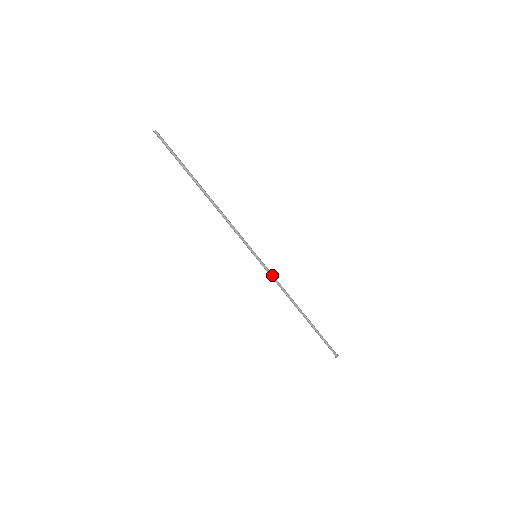
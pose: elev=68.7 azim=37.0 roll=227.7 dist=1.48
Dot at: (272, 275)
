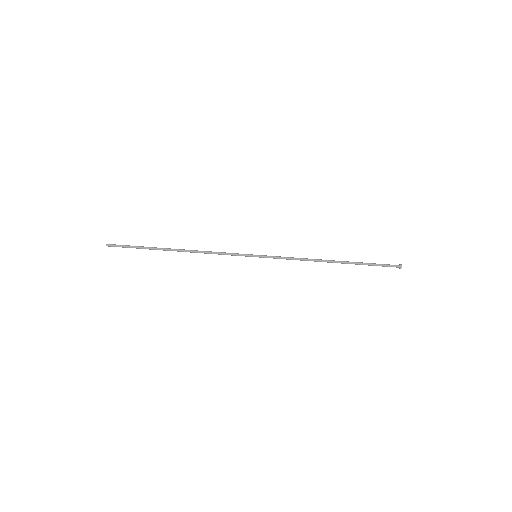
Dot at: (282, 257)
